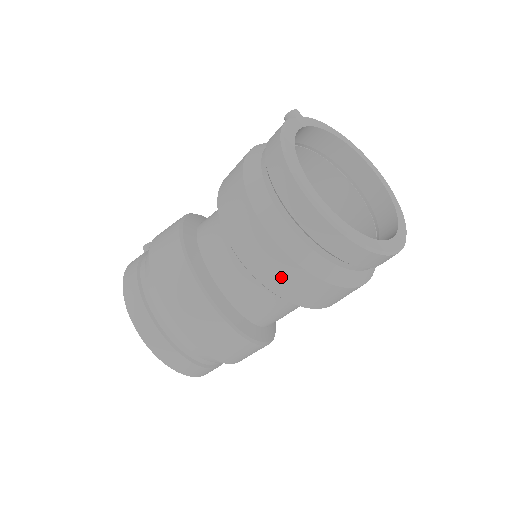
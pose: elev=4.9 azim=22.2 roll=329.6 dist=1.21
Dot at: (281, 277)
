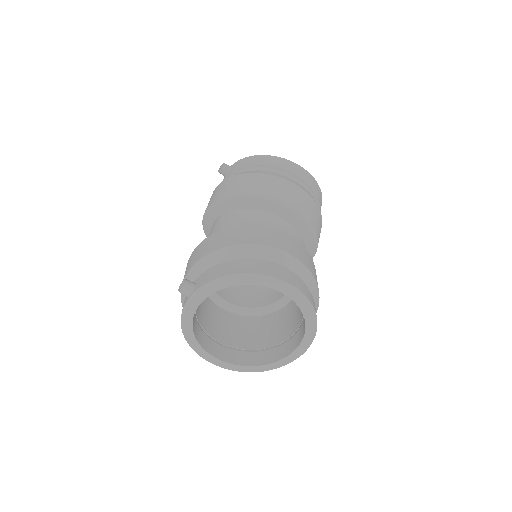
Dot at: (318, 223)
